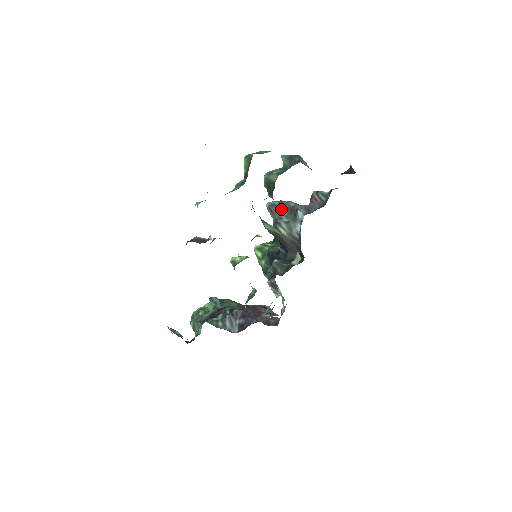
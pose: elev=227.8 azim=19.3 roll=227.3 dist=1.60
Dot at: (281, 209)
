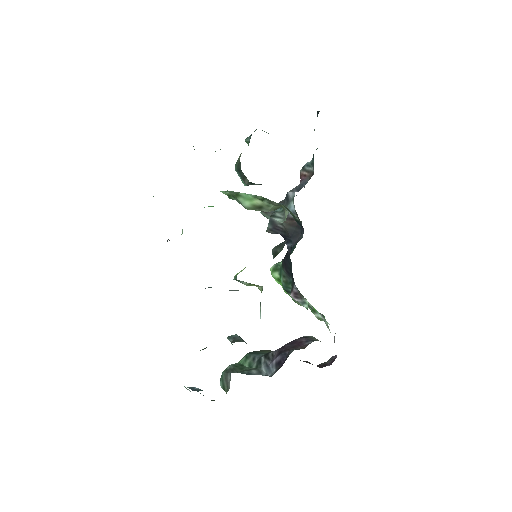
Dot at: occluded
